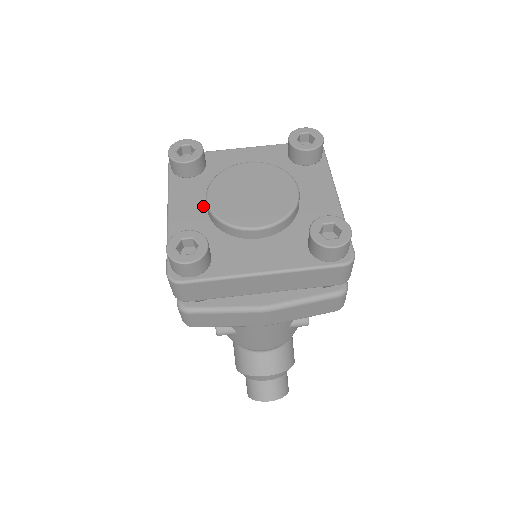
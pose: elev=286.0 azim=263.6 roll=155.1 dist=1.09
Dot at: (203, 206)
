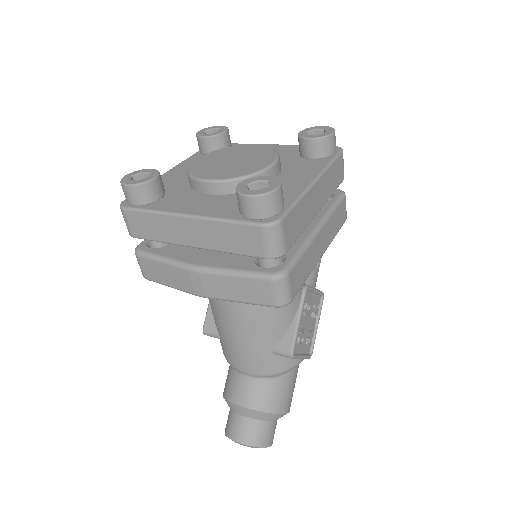
Dot at: occluded
